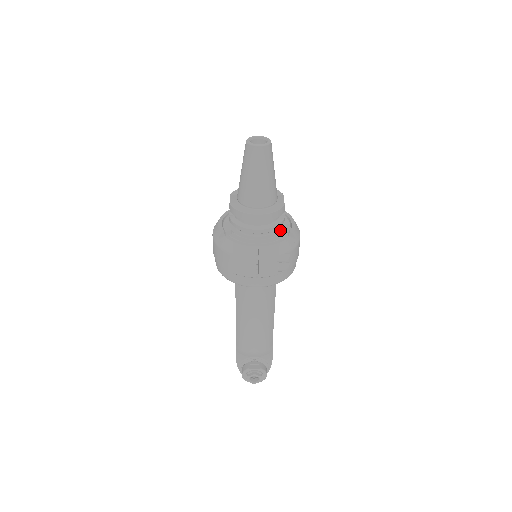
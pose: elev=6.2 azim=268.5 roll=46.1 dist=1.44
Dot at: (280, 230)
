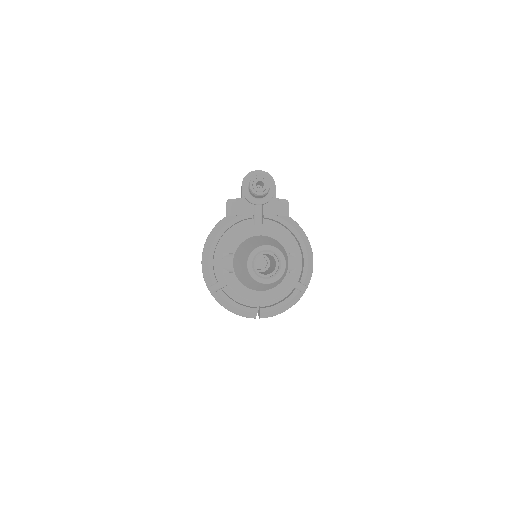
Dot at: occluded
